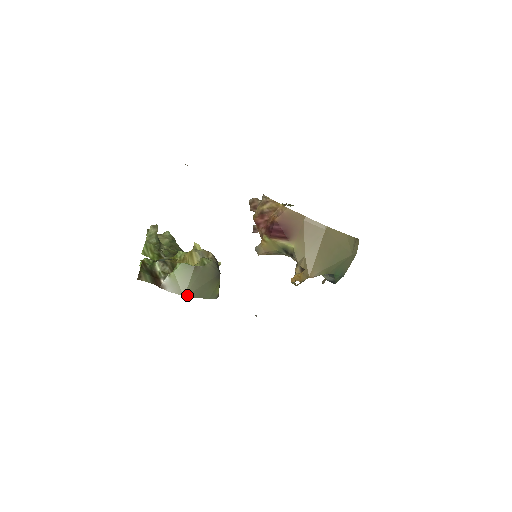
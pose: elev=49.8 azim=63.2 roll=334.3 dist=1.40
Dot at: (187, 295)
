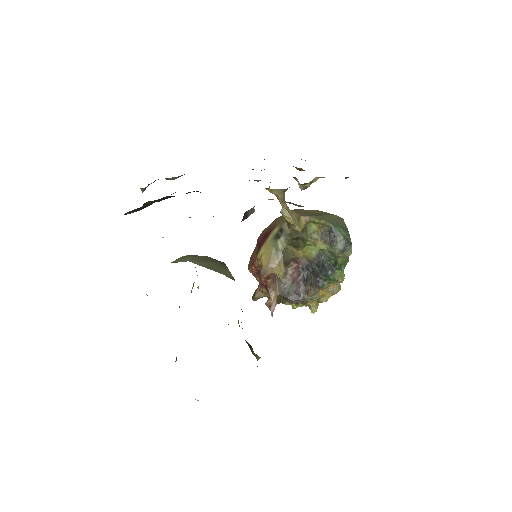
Dot at: occluded
